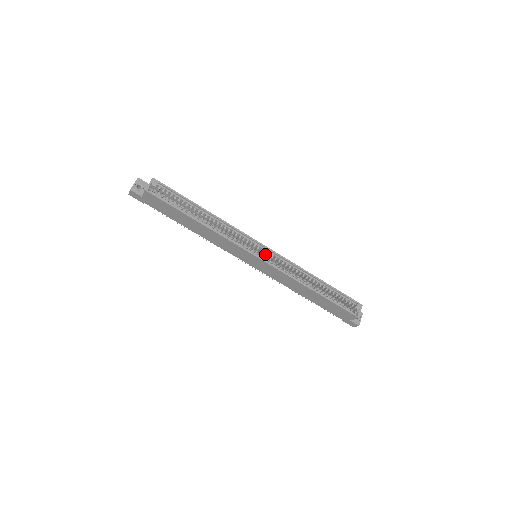
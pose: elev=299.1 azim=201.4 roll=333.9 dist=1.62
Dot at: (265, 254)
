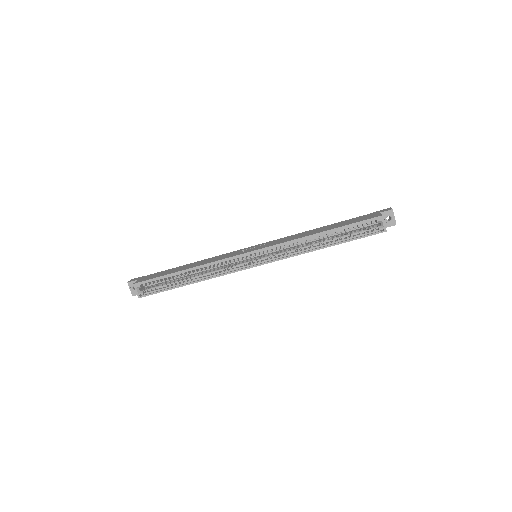
Dot at: occluded
